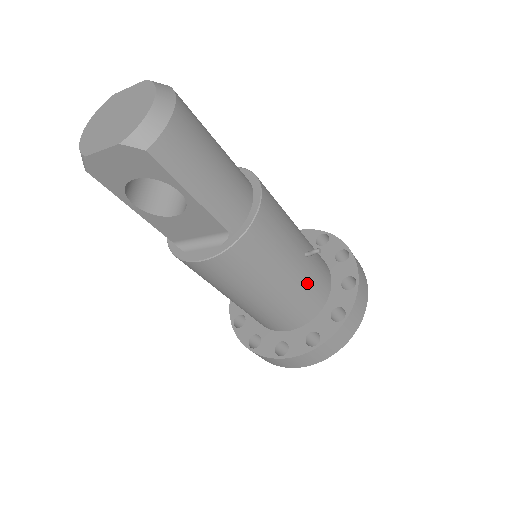
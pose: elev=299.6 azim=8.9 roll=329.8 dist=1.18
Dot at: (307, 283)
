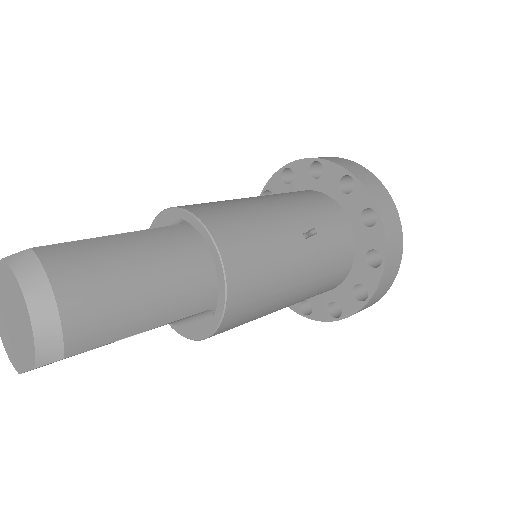
Dot at: (323, 258)
